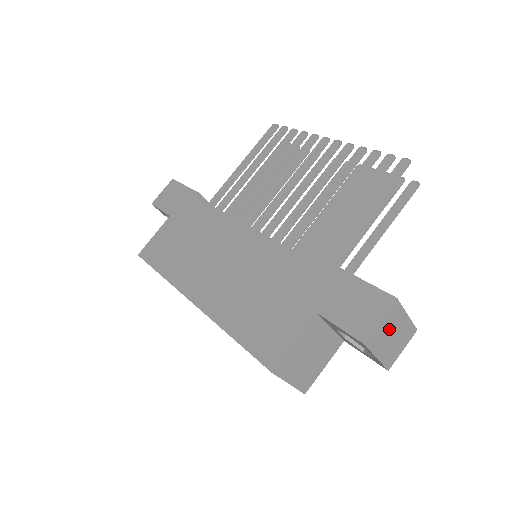
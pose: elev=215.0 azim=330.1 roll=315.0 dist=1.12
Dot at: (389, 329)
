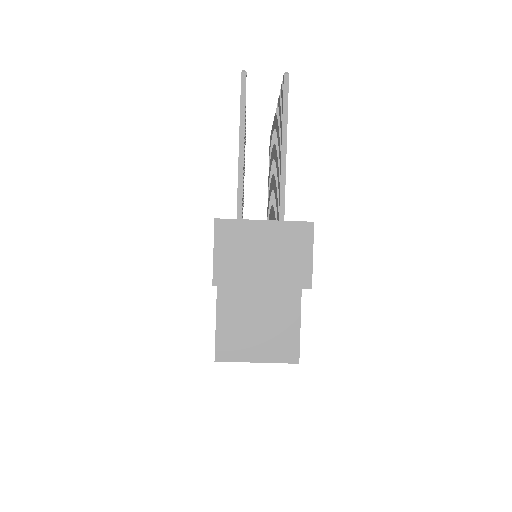
Dot at: (245, 251)
